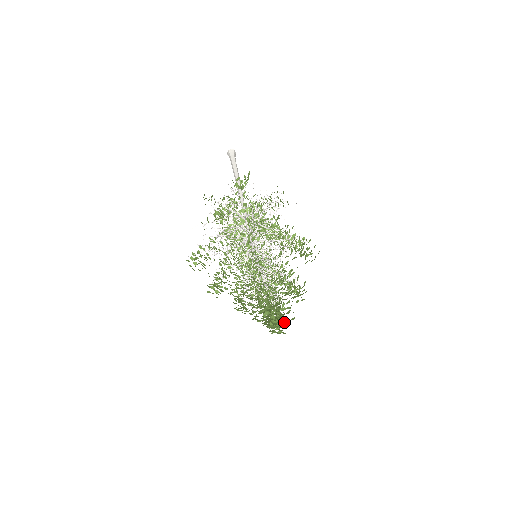
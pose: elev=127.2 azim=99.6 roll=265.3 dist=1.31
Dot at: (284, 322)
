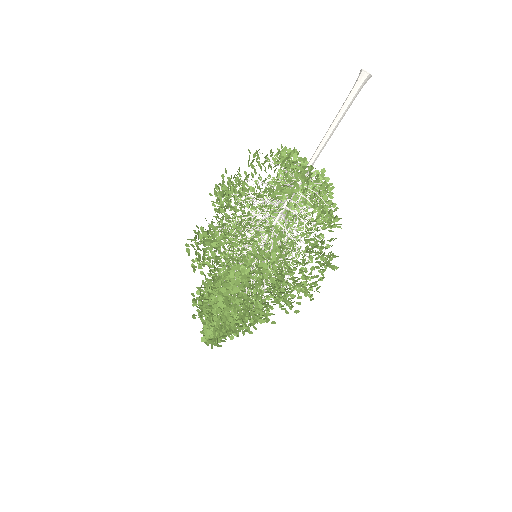
Dot at: (215, 342)
